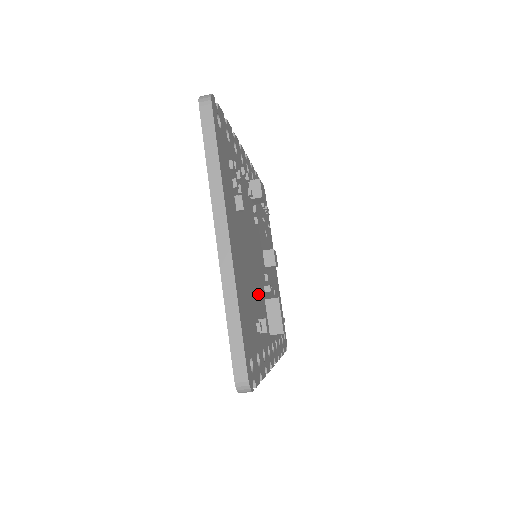
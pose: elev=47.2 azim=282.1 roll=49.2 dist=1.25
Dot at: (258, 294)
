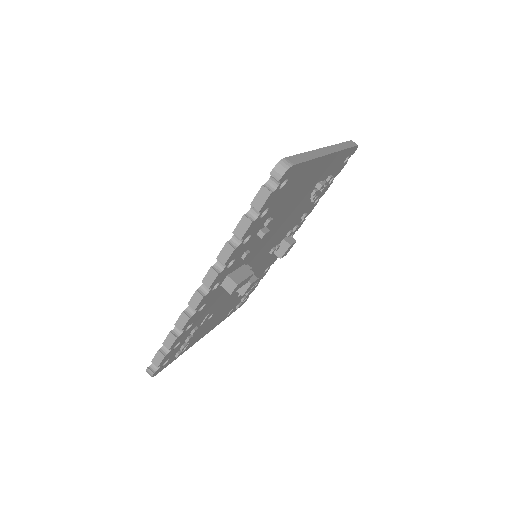
Dot at: (264, 237)
